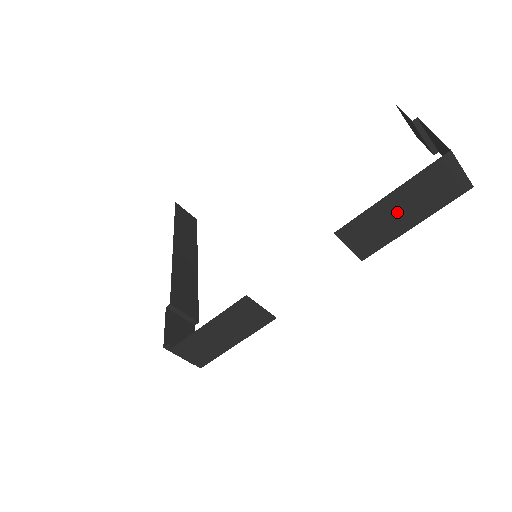
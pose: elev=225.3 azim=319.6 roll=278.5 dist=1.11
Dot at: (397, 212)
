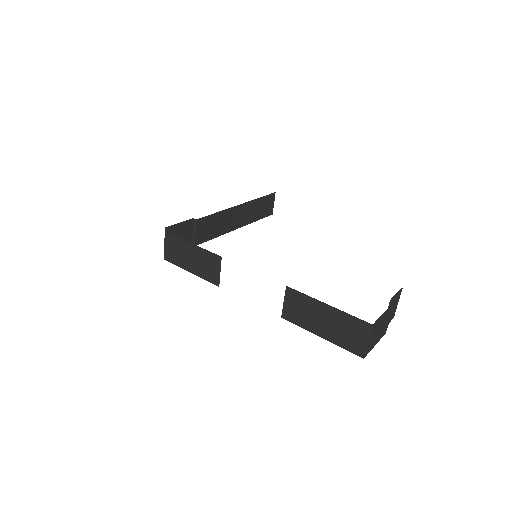
Dot at: (321, 318)
